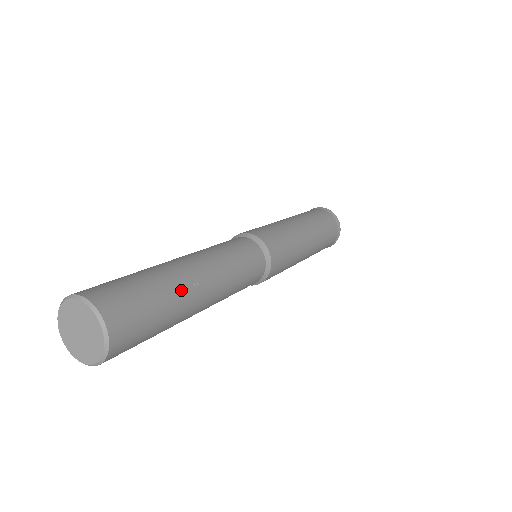
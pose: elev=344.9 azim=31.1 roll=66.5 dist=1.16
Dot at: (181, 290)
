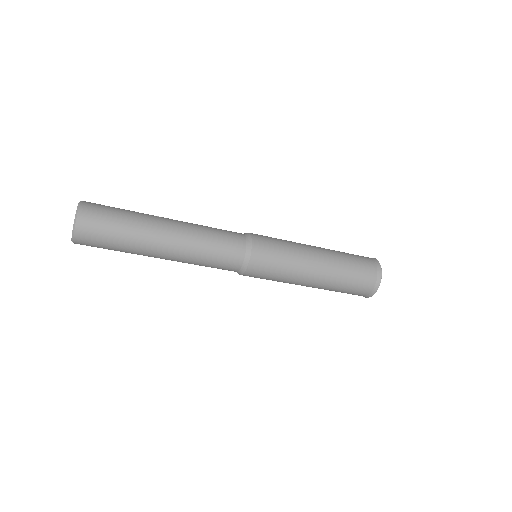
Dot at: (145, 214)
